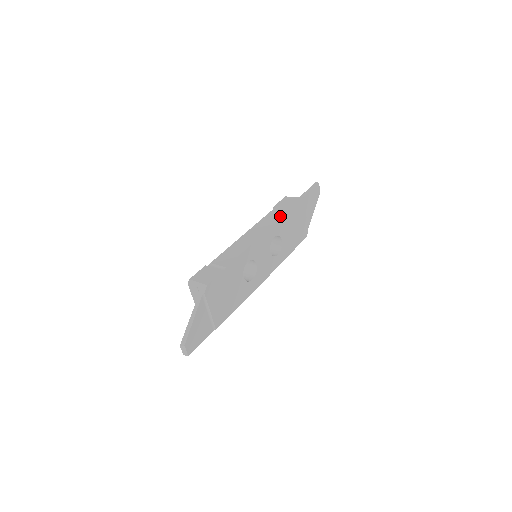
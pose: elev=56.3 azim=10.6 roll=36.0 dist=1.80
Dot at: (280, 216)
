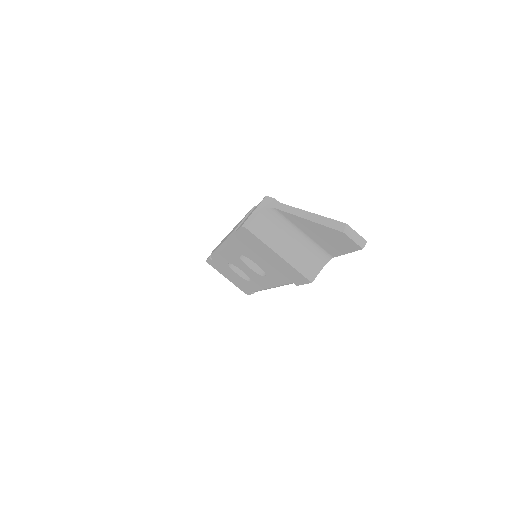
Dot at: occluded
